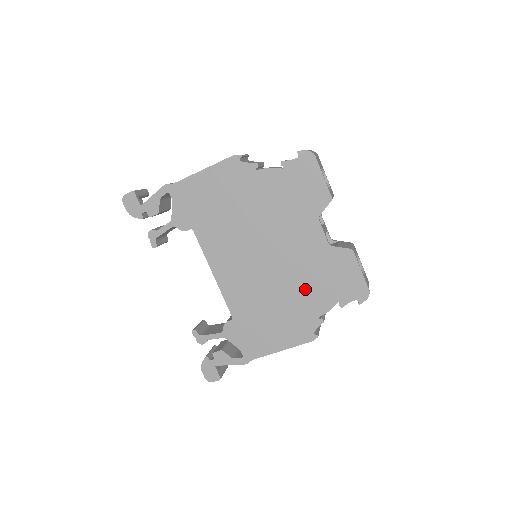
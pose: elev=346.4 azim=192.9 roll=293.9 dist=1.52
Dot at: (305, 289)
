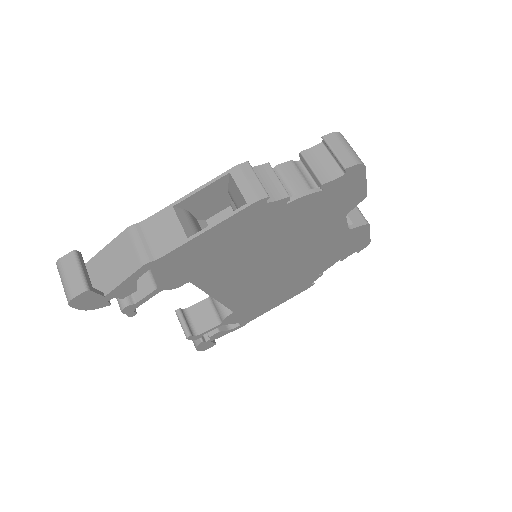
Dot at: (313, 265)
